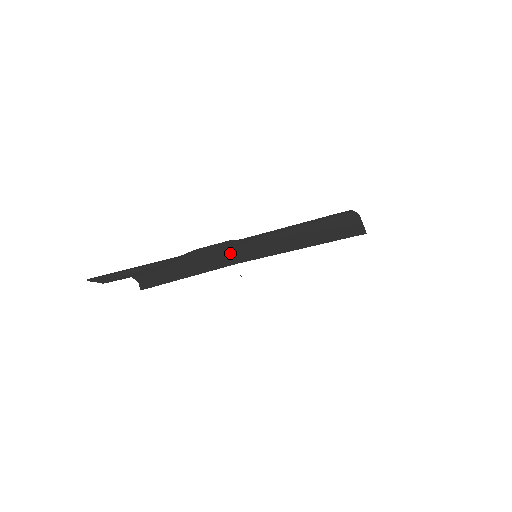
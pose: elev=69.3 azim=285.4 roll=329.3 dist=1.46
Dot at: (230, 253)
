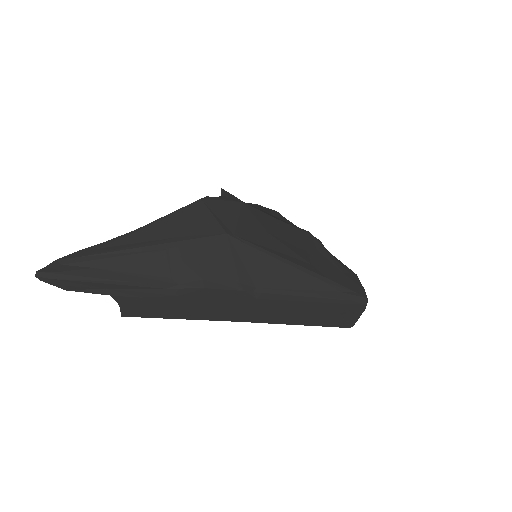
Dot at: (237, 308)
